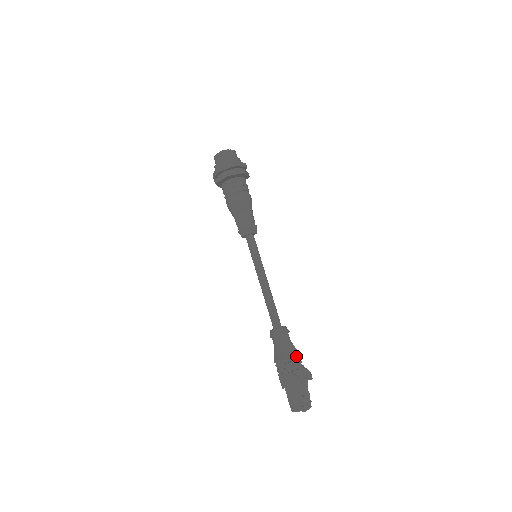
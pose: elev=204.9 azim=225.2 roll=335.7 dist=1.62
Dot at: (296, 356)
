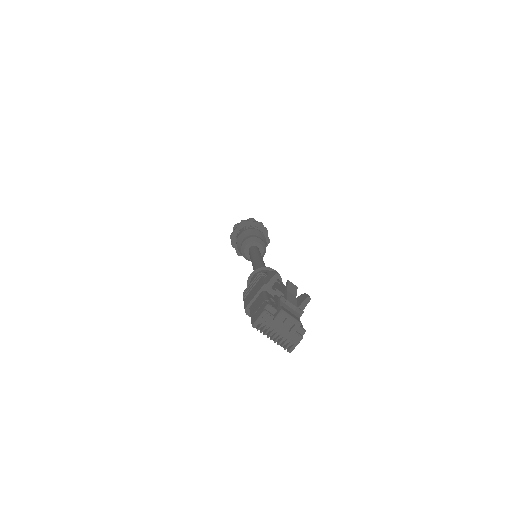
Dot at: occluded
